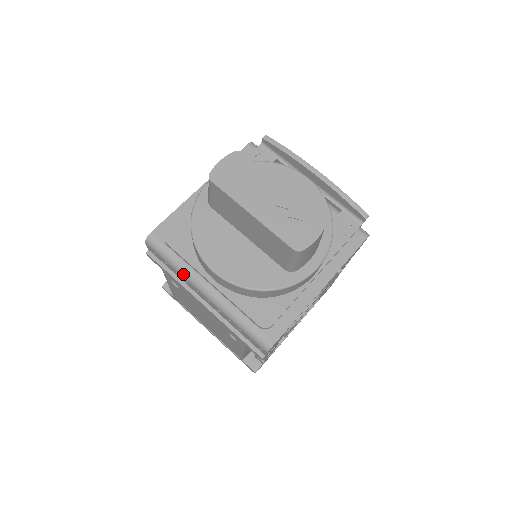
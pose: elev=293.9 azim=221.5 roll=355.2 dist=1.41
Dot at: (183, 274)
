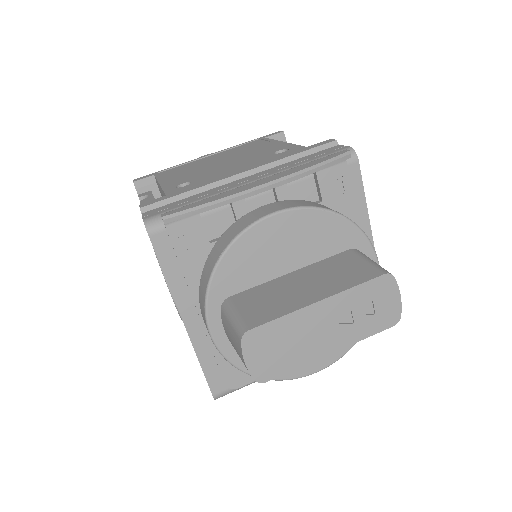
Dot at: occluded
